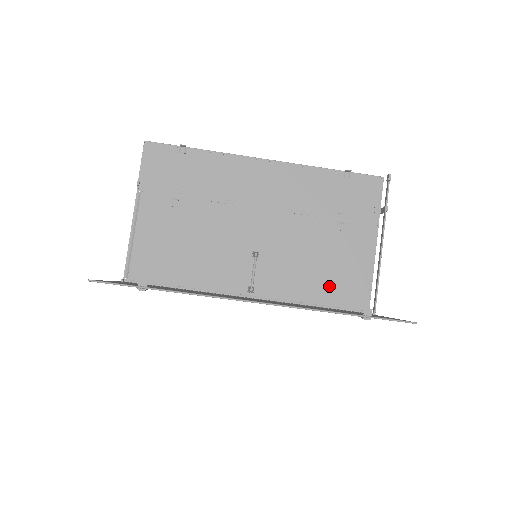
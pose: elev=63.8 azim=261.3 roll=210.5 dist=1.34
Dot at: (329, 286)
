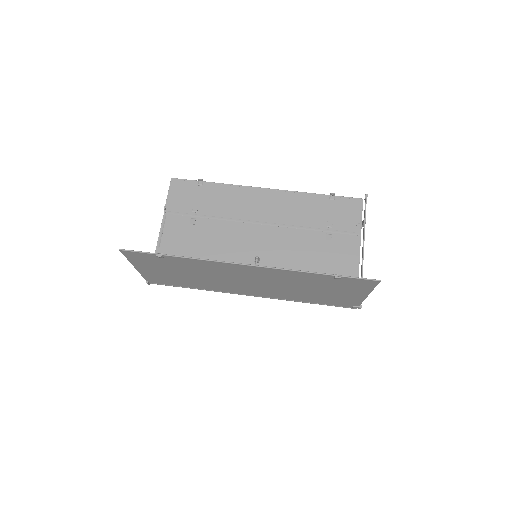
Dot at: occluded
